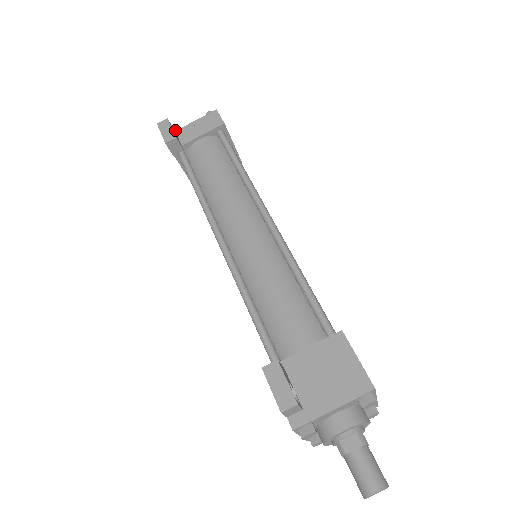
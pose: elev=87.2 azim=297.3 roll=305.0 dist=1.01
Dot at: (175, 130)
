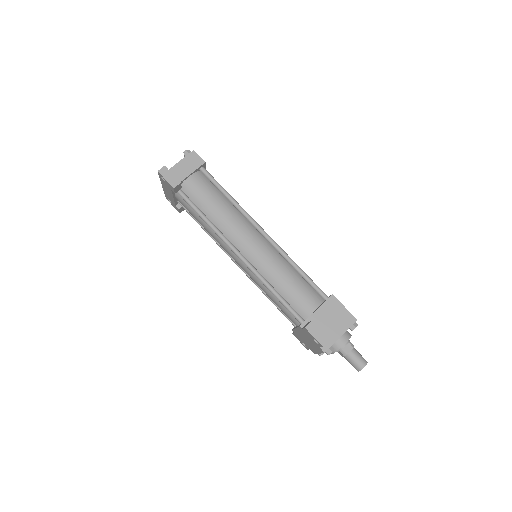
Dot at: occluded
